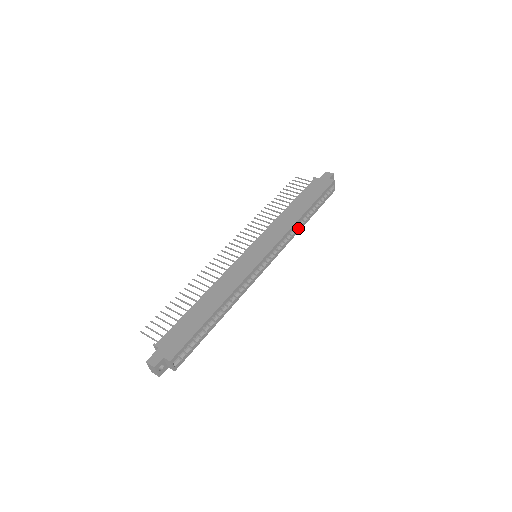
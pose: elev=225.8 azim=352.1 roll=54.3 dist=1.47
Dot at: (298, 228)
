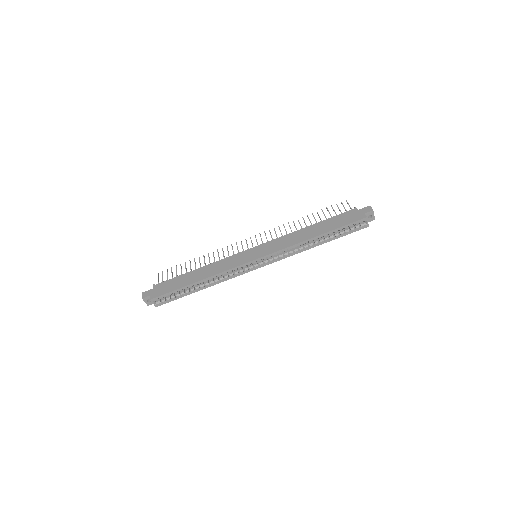
Dot at: (305, 248)
